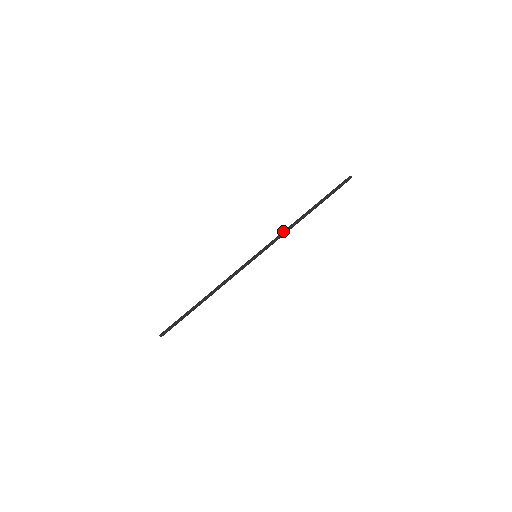
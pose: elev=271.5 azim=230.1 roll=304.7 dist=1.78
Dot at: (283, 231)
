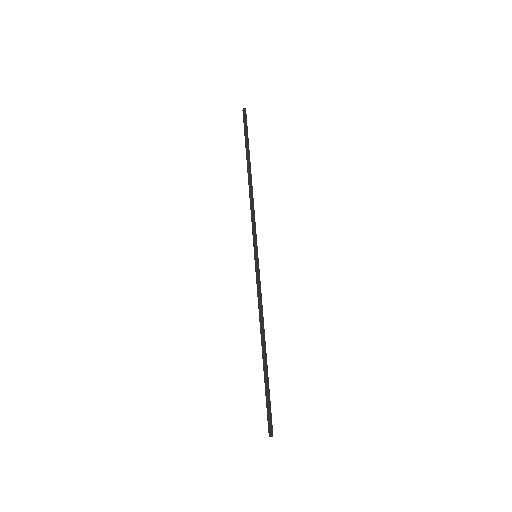
Dot at: occluded
